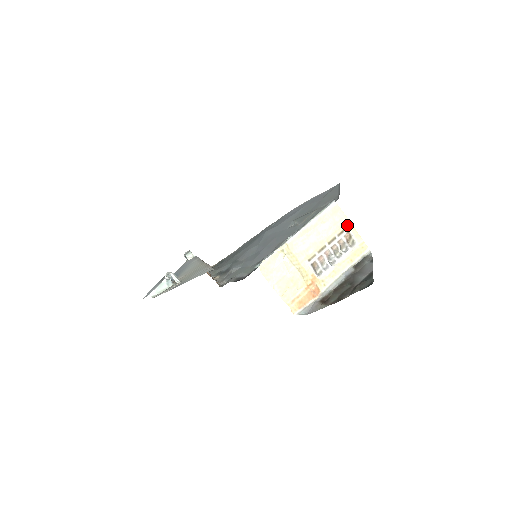
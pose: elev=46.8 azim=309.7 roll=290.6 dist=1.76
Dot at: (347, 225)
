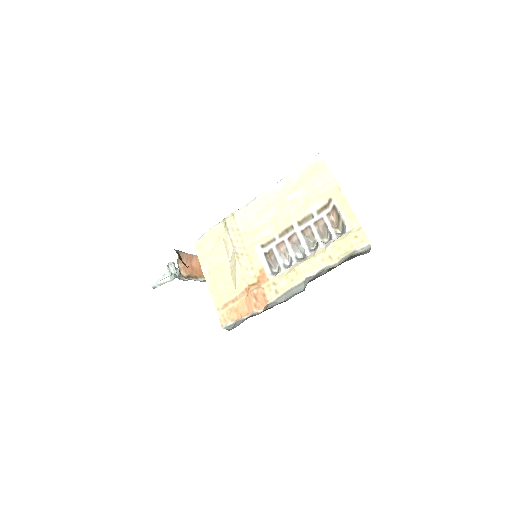
Dot at: (335, 195)
